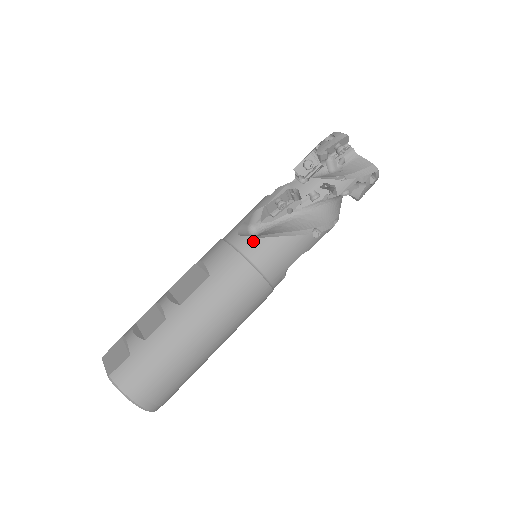
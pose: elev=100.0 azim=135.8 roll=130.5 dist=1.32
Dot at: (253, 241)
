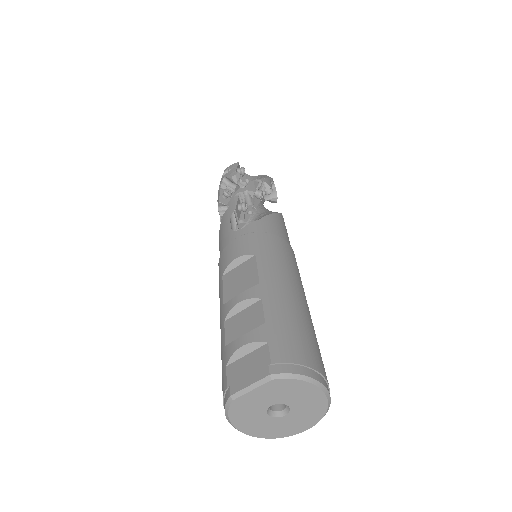
Dot at: (257, 223)
